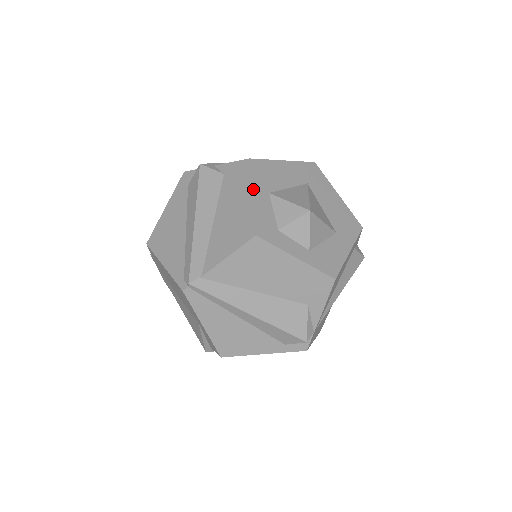
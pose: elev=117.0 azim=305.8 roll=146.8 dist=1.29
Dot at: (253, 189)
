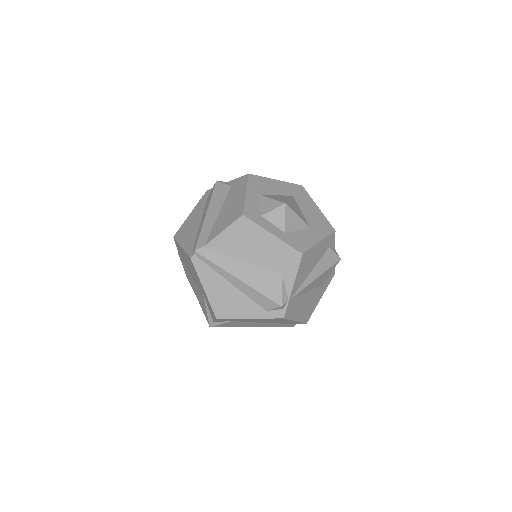
Dot at: (247, 190)
